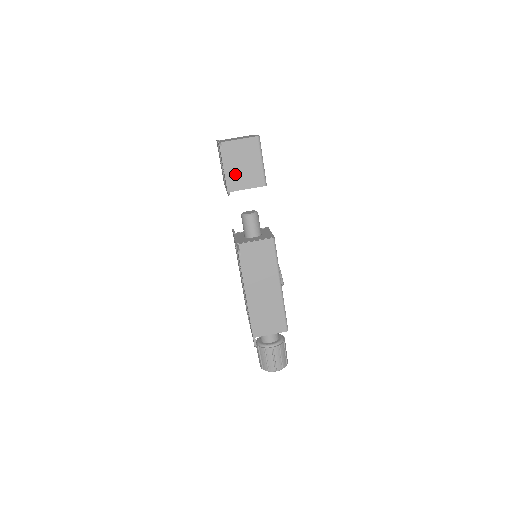
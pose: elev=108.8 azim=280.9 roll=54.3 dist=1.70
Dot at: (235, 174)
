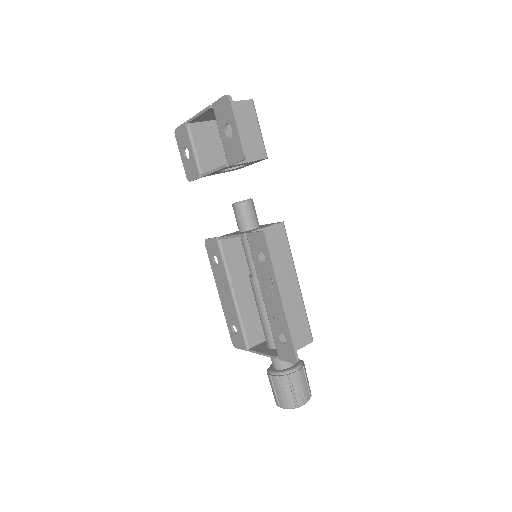
Dot at: occluded
